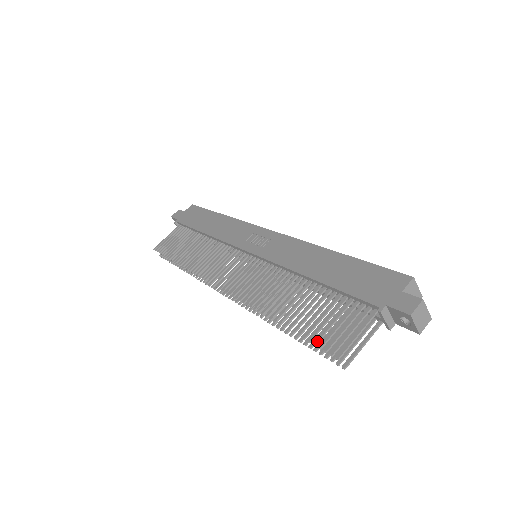
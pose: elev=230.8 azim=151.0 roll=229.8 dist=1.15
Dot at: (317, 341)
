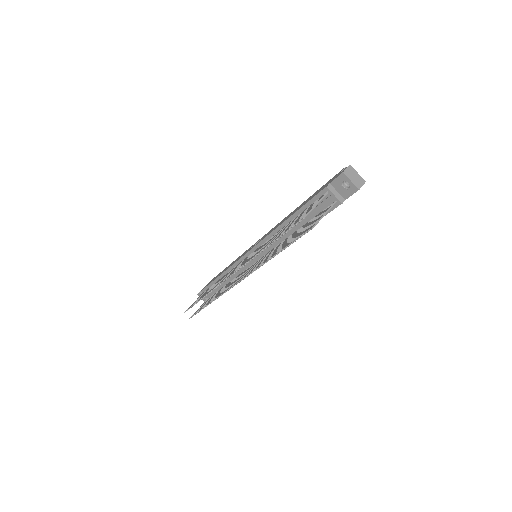
Dot at: (290, 227)
